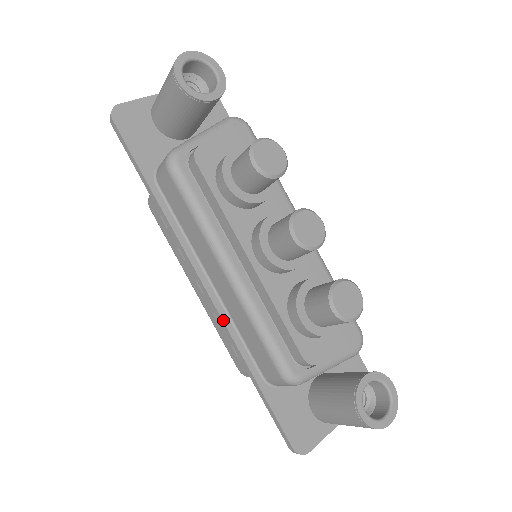
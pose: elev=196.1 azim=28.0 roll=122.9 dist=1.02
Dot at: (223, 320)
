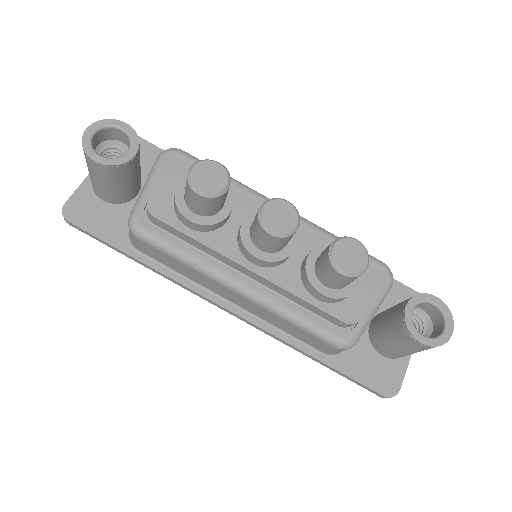
Dot at: (261, 328)
